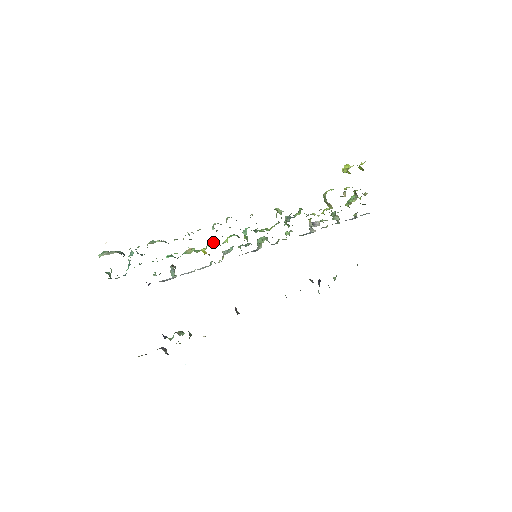
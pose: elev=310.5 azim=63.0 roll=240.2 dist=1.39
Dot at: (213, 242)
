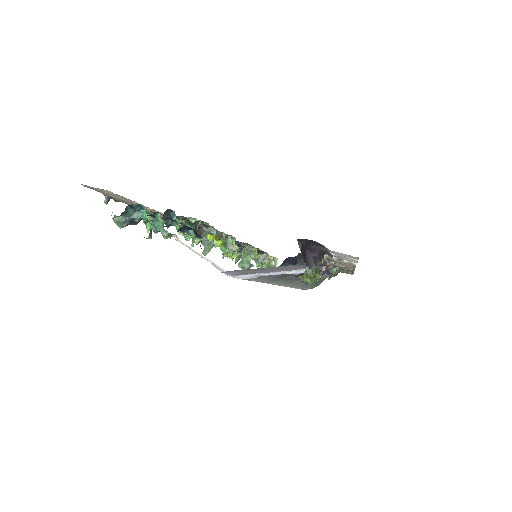
Dot at: occluded
